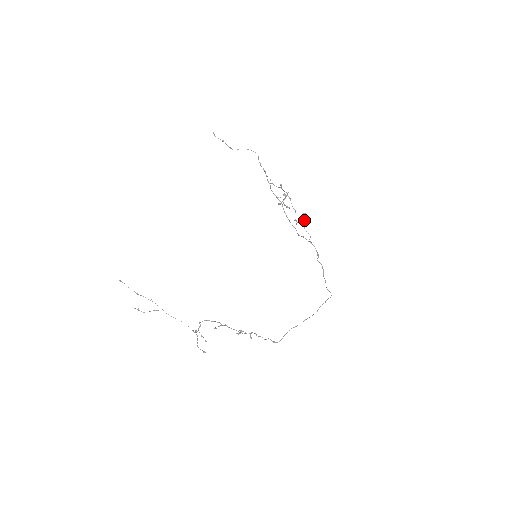
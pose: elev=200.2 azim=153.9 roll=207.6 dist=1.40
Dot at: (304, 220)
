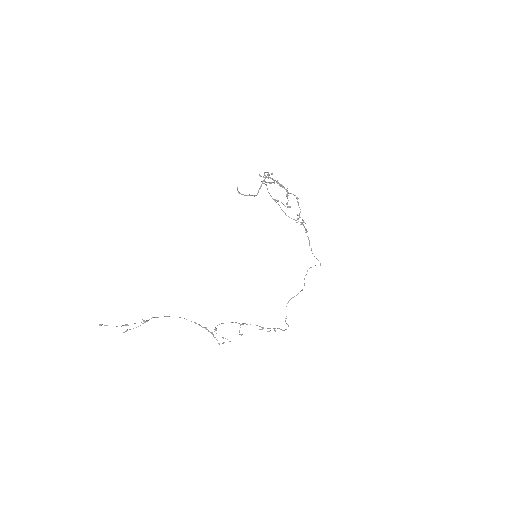
Dot at: occluded
